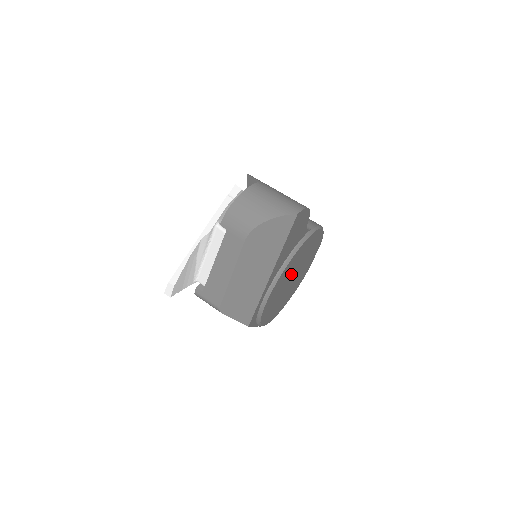
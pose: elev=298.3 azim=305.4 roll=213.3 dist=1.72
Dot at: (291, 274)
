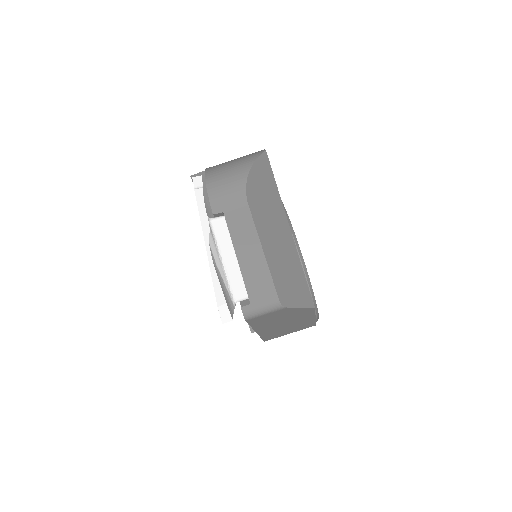
Dot at: occluded
